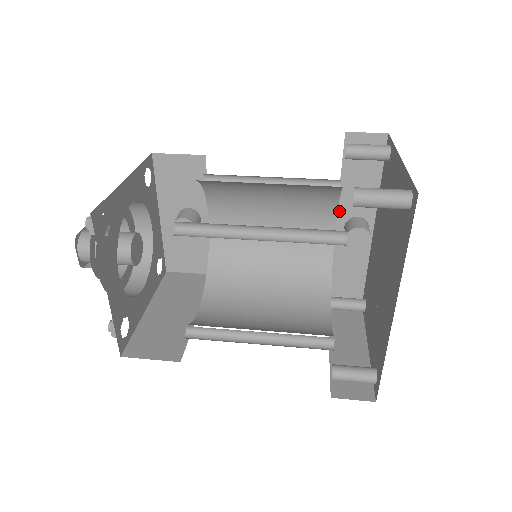
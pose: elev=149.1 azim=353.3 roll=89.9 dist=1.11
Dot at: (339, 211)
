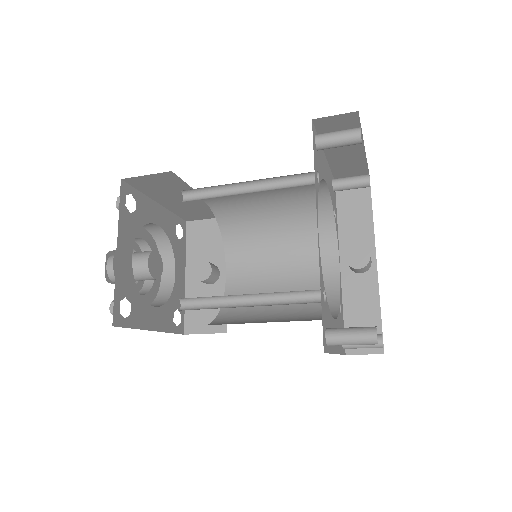
Dot at: (341, 248)
